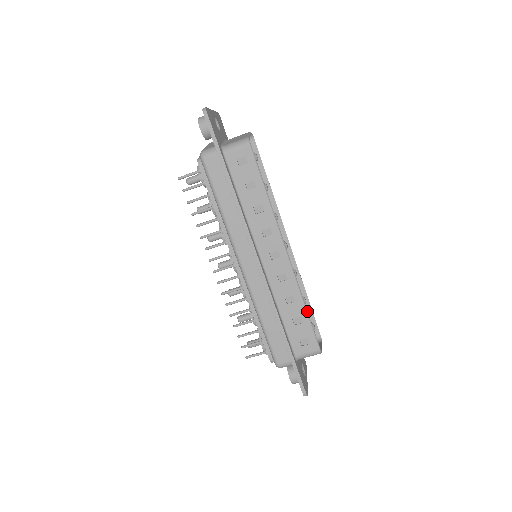
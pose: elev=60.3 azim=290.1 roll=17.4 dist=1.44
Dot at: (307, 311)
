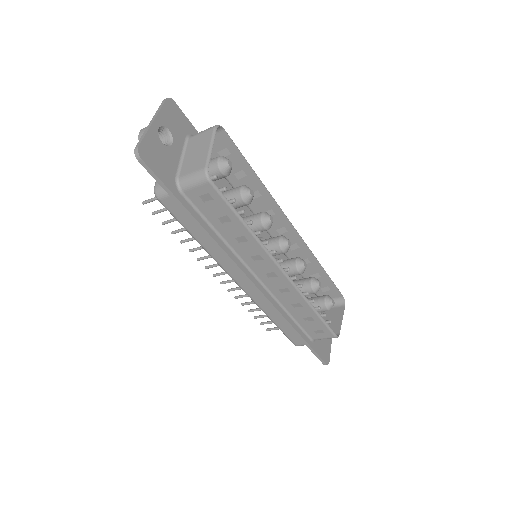
Dot at: (318, 313)
